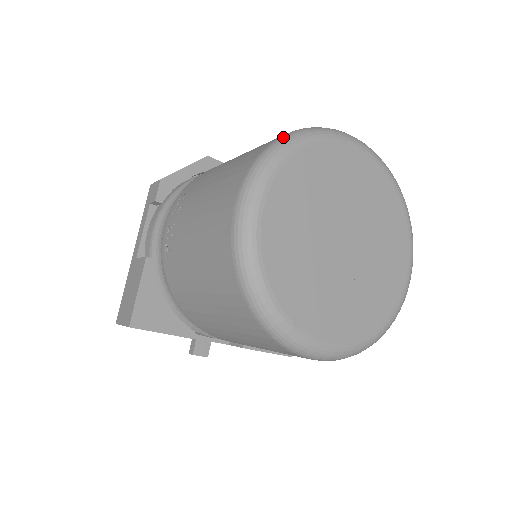
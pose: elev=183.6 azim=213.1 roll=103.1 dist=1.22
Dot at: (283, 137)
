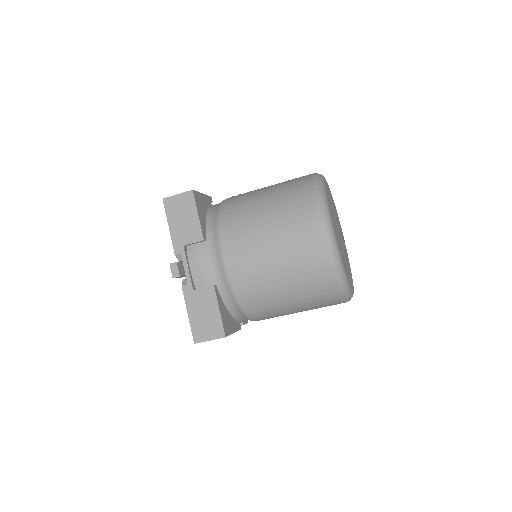
Dot at: occluded
